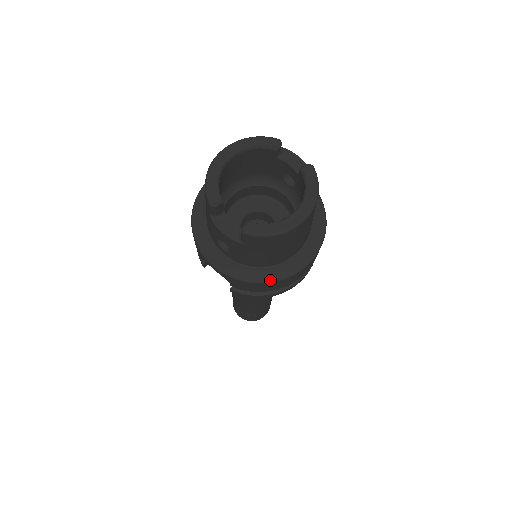
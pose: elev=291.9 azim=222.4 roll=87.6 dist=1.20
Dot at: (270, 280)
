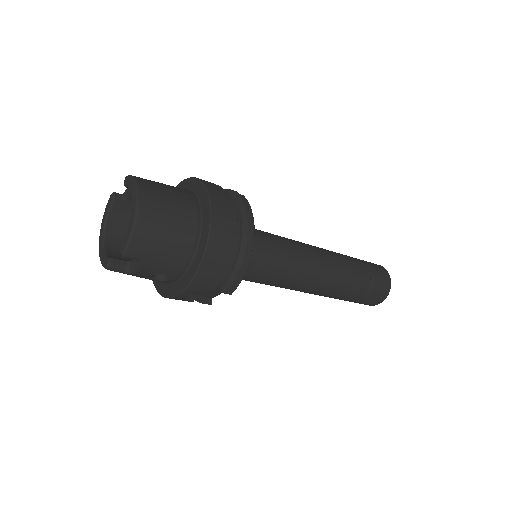
Dot at: (202, 255)
